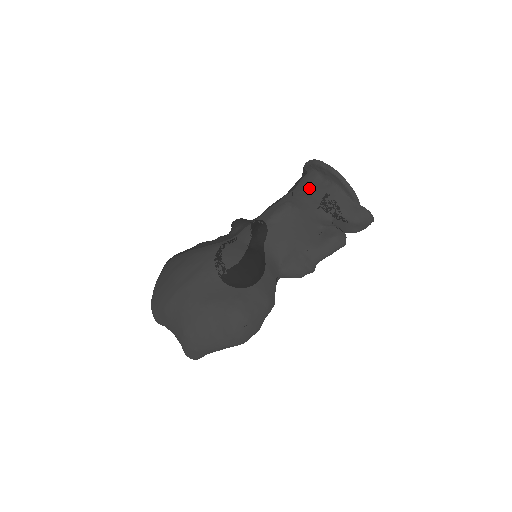
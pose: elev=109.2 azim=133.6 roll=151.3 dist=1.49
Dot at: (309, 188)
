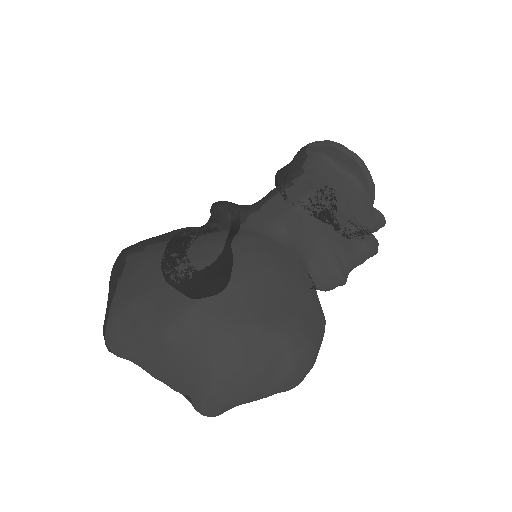
Dot at: (322, 175)
